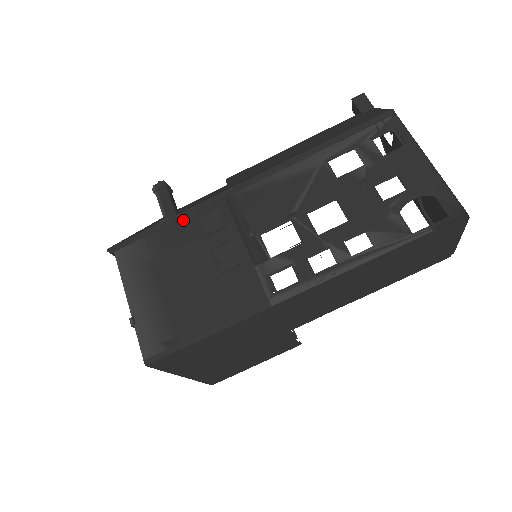
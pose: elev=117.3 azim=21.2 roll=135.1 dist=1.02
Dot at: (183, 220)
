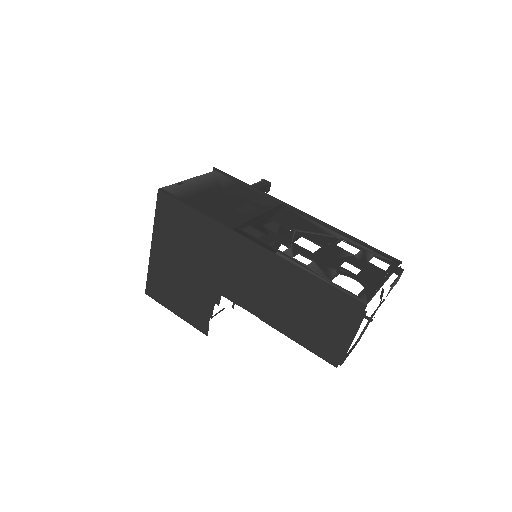
Dot at: (255, 191)
